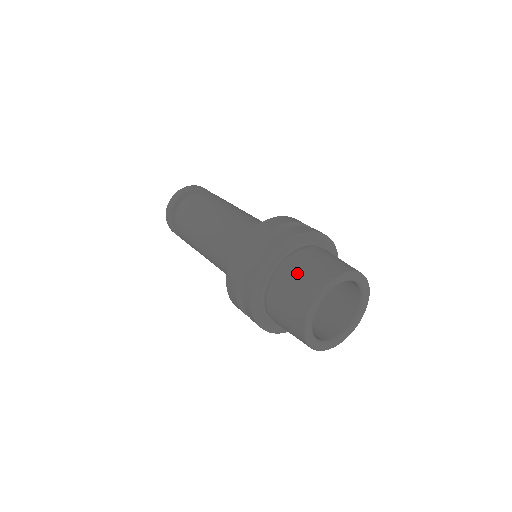
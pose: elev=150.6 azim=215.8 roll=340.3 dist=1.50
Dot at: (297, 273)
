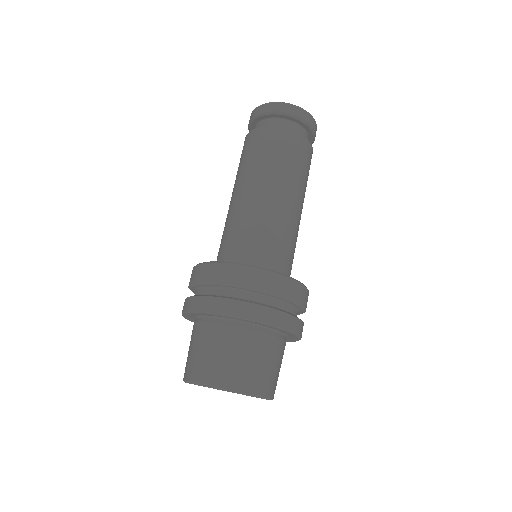
Dot at: (190, 345)
